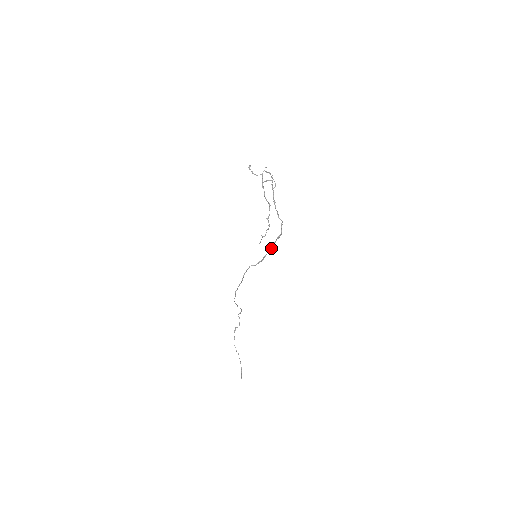
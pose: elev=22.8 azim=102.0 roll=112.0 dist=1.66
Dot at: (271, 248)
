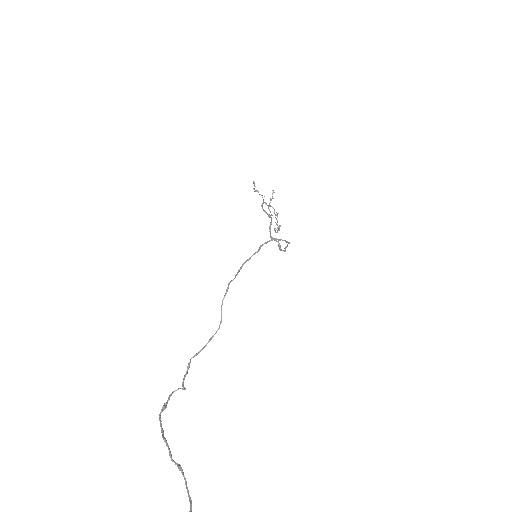
Dot at: occluded
